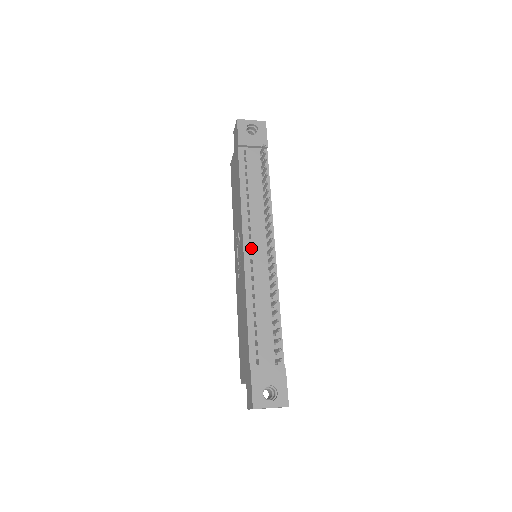
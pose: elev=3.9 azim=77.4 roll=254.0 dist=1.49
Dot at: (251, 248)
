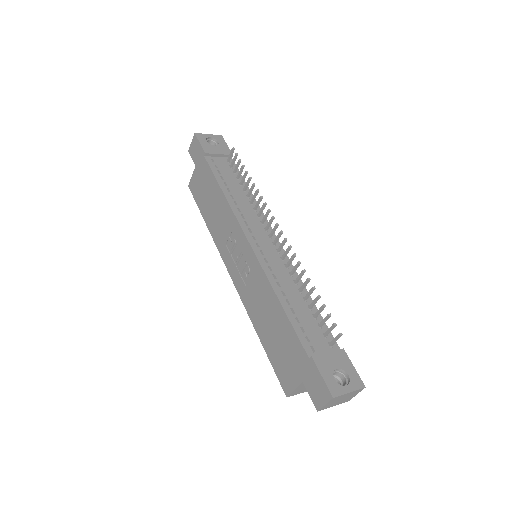
Dot at: (256, 241)
